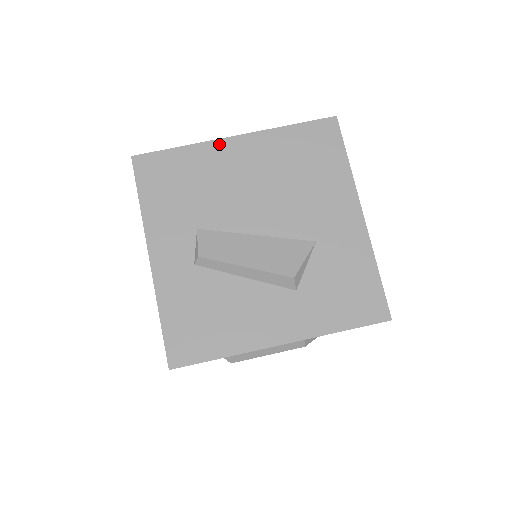
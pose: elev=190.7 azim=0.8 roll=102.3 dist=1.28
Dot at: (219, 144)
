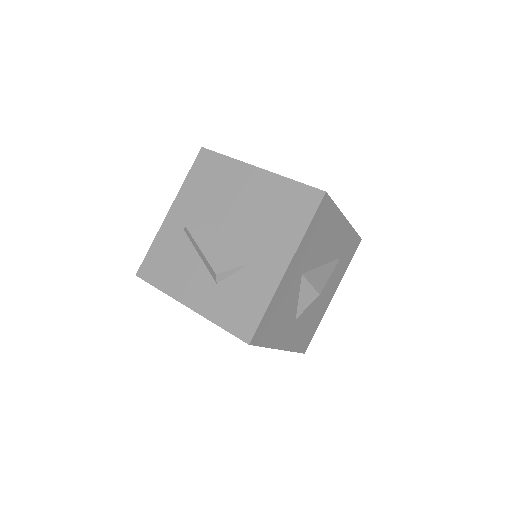
Dot at: (247, 167)
